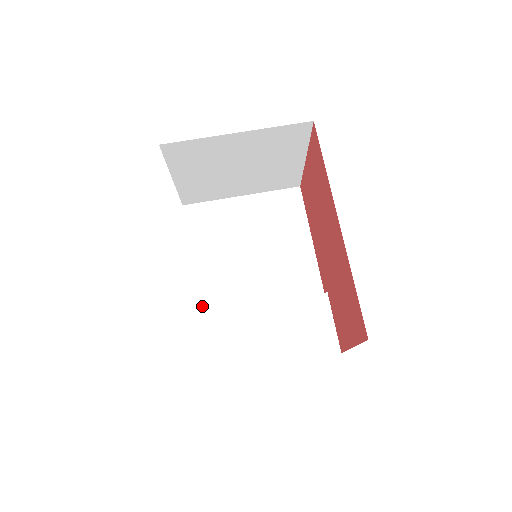
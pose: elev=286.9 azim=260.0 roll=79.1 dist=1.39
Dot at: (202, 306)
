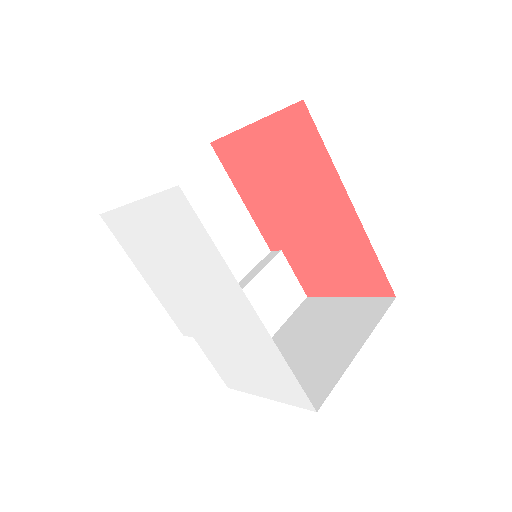
Dot at: occluded
